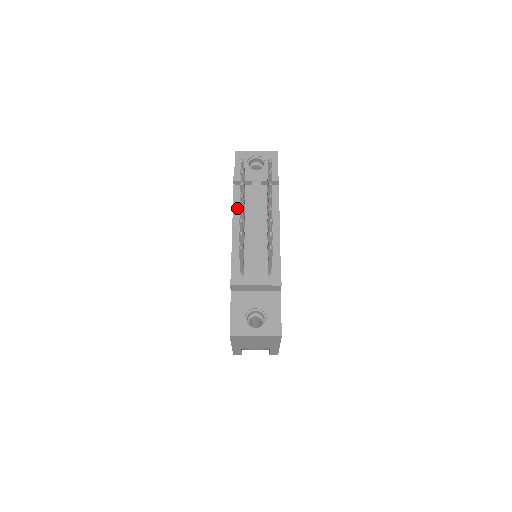
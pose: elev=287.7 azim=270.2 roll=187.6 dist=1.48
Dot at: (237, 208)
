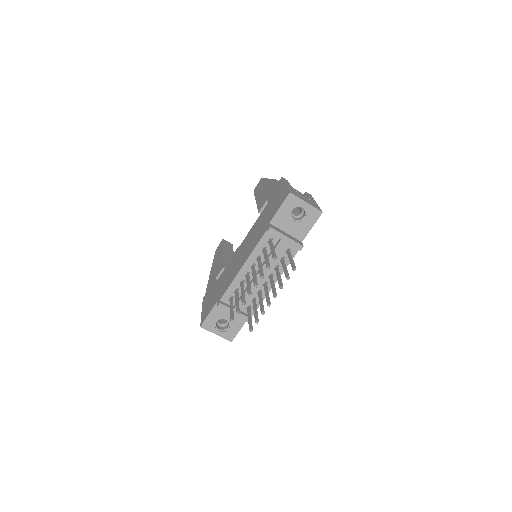
Dot at: (257, 251)
